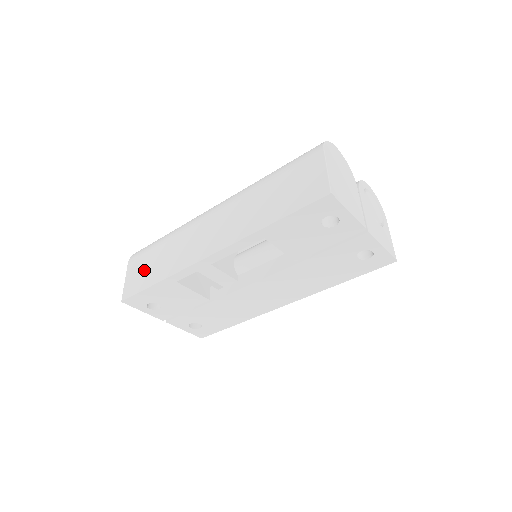
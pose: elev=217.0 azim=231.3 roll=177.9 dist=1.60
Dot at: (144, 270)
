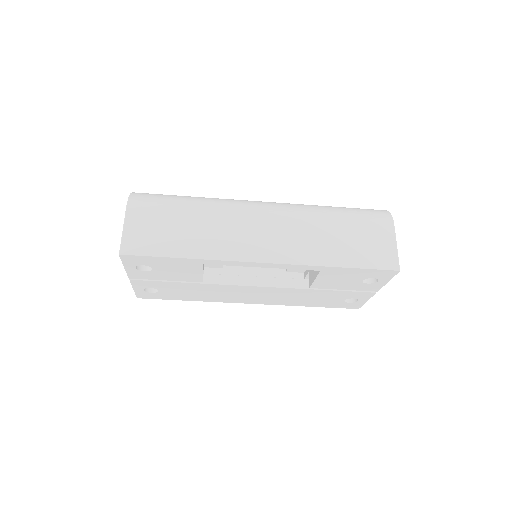
Dot at: (160, 231)
